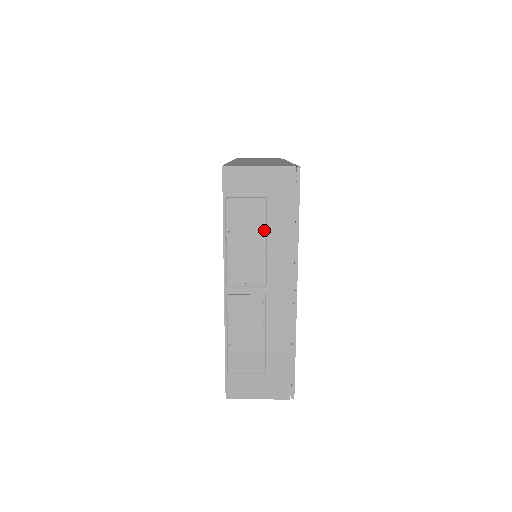
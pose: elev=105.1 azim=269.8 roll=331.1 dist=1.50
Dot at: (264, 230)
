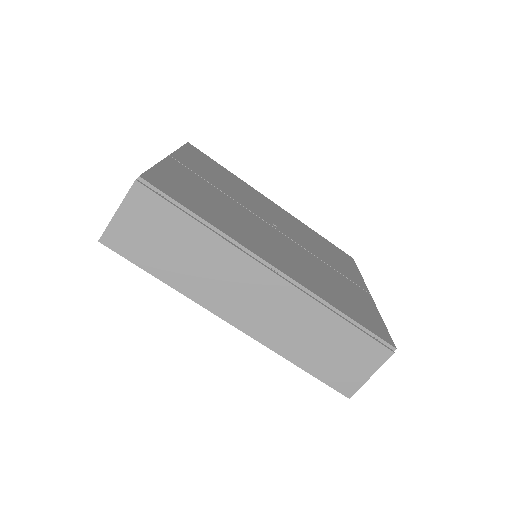
Dot at: occluded
